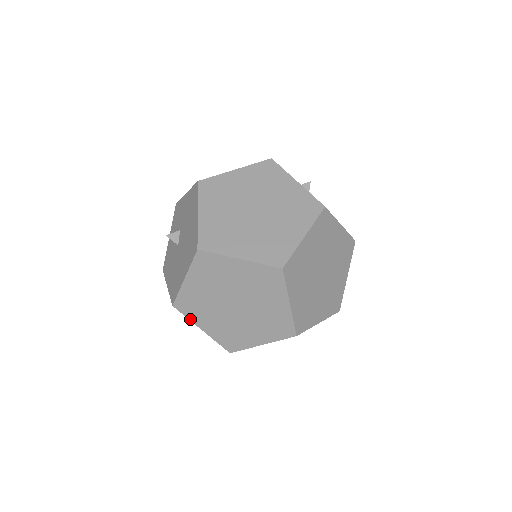
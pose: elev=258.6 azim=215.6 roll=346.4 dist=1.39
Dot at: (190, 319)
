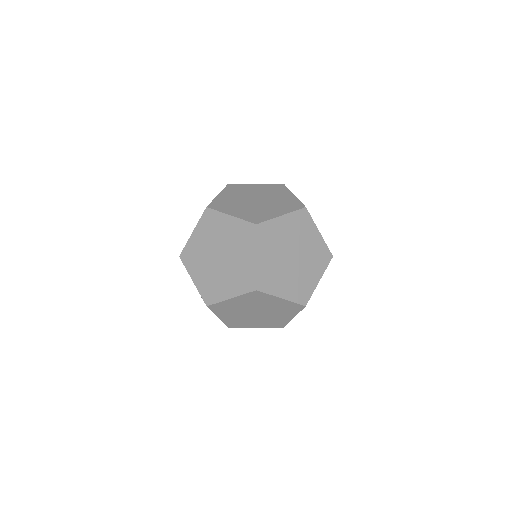
Dot at: (220, 301)
